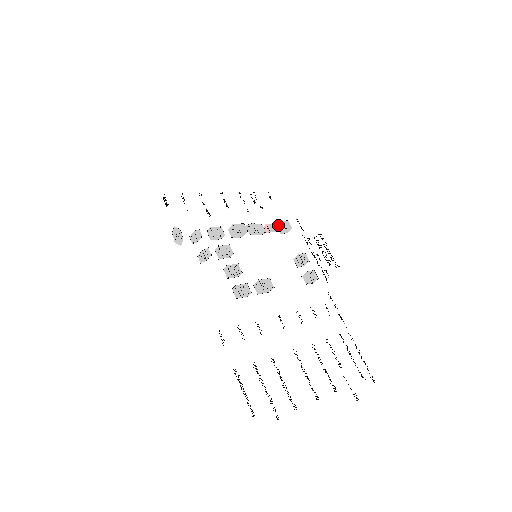
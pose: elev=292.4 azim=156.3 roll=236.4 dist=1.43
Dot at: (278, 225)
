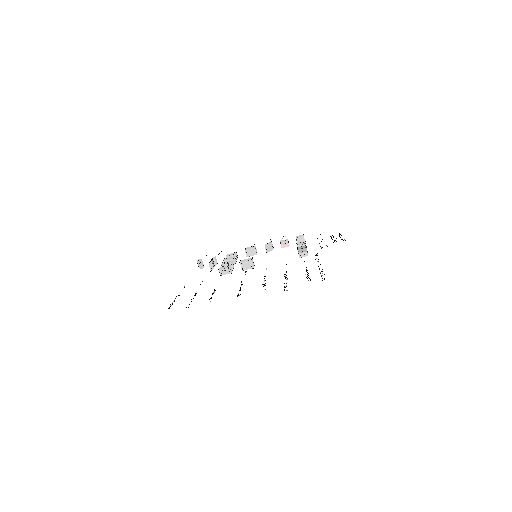
Dot at: occluded
